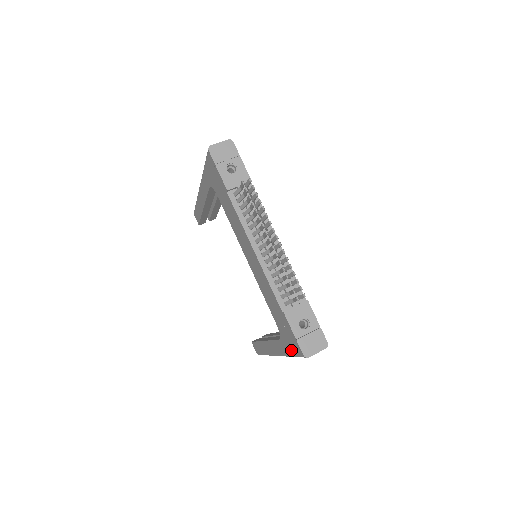
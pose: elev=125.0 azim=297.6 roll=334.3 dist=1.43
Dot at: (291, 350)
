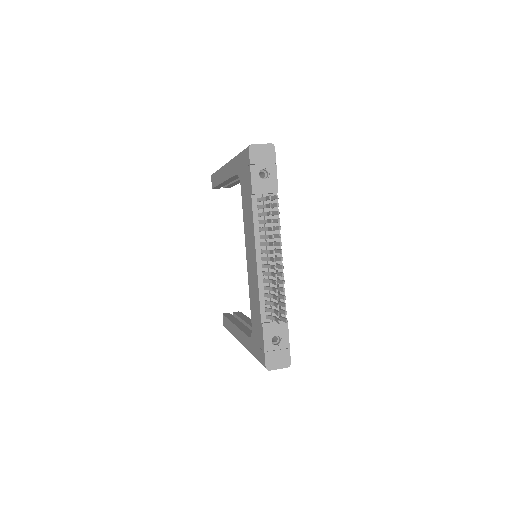
Dot at: (256, 354)
